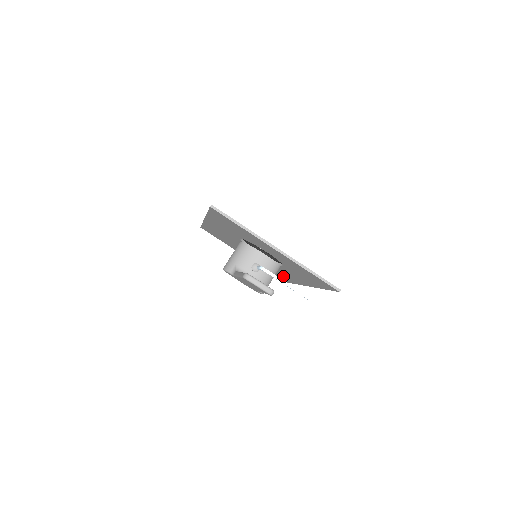
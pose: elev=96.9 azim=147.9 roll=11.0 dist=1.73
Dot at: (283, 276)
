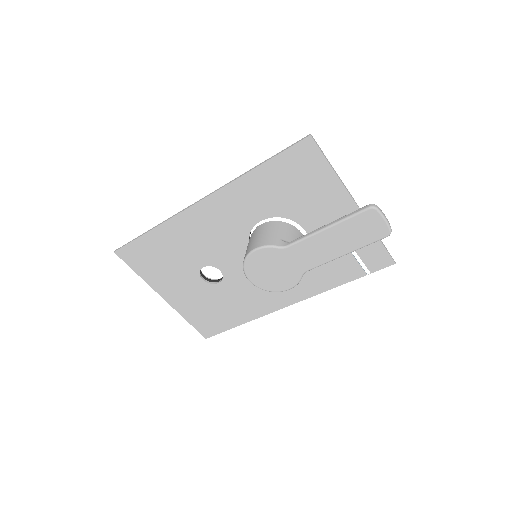
Dot at: (236, 311)
